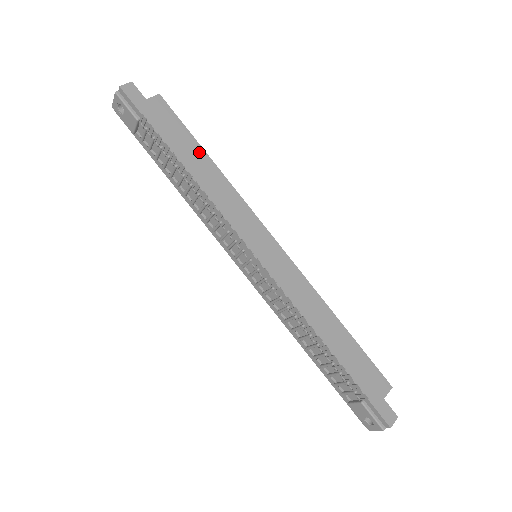
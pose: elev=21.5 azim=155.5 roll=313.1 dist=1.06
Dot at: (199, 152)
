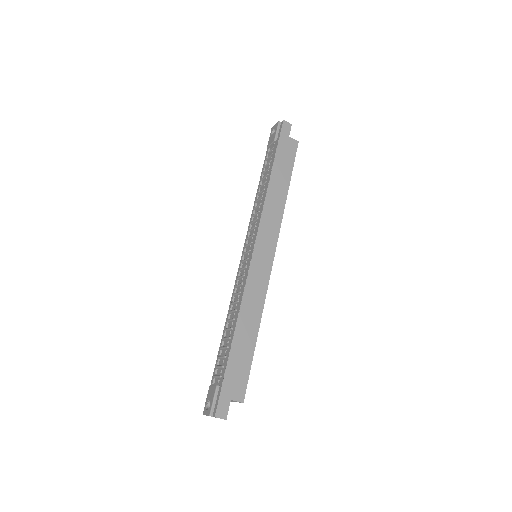
Dot at: (286, 181)
